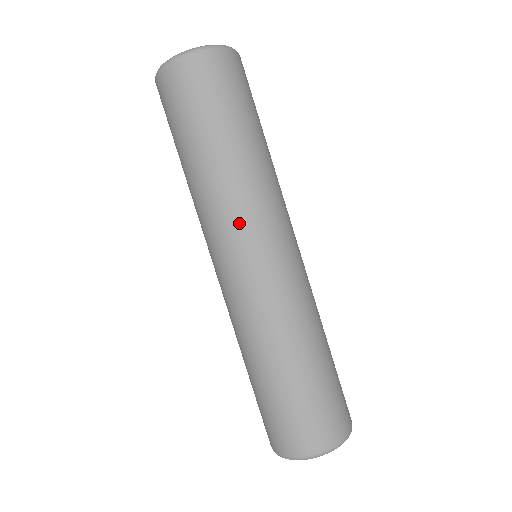
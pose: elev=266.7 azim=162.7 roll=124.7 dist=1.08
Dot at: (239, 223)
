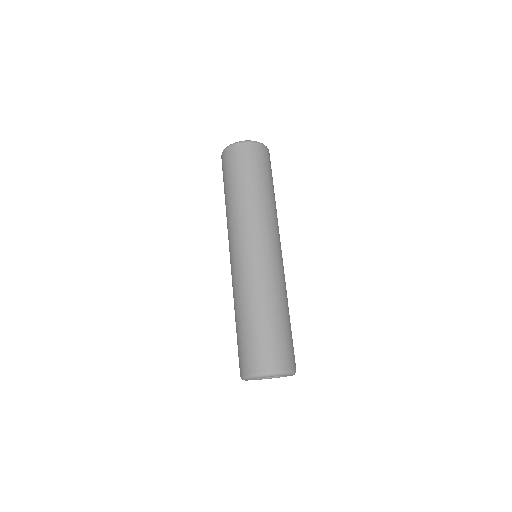
Dot at: (258, 226)
